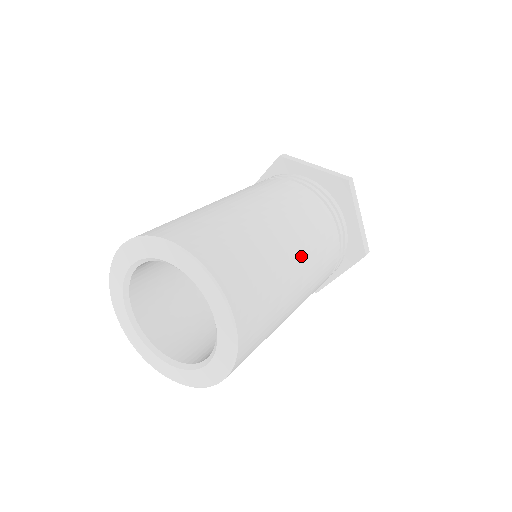
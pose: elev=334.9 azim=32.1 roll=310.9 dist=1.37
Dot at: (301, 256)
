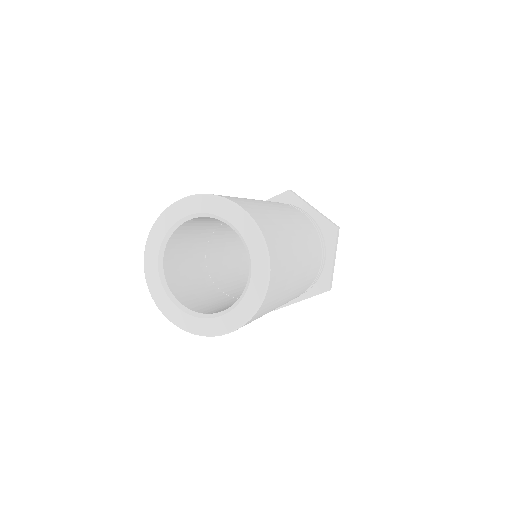
Dot at: (279, 209)
